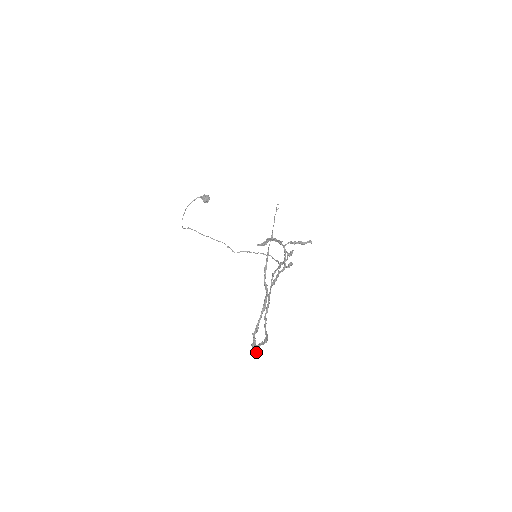
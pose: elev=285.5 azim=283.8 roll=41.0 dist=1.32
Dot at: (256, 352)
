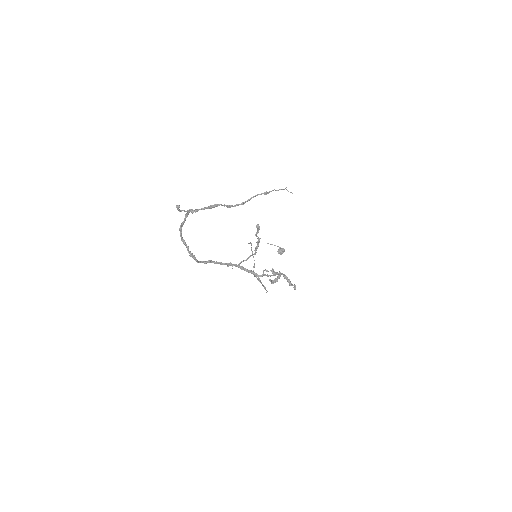
Dot at: (176, 206)
